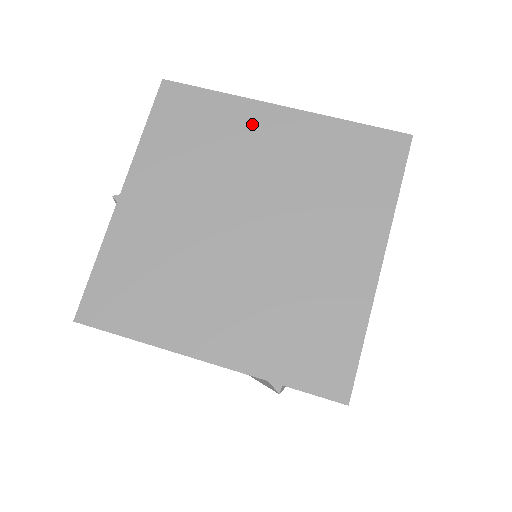
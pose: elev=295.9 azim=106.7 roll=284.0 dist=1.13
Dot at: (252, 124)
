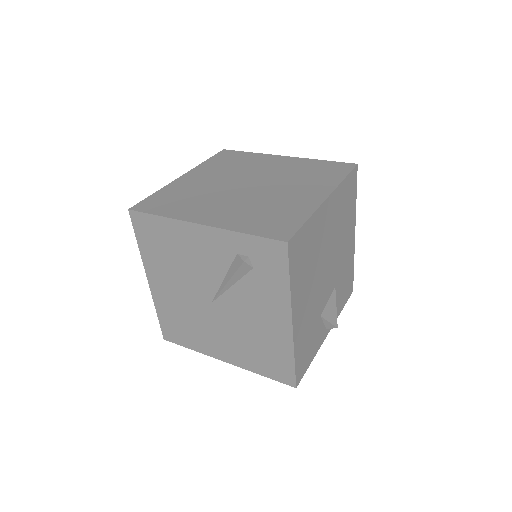
Dot at: (266, 160)
